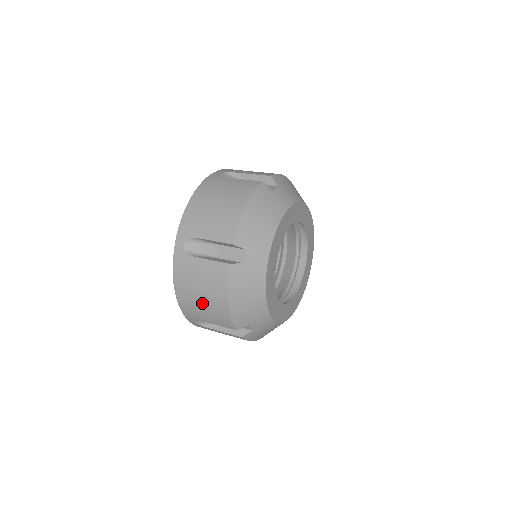
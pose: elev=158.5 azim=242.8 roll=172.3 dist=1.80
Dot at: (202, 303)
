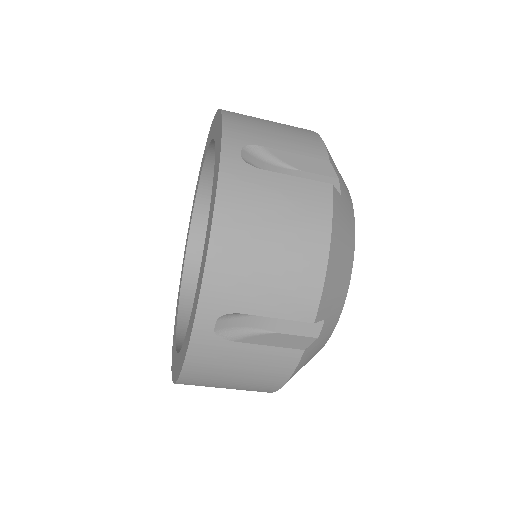
Dot at: (270, 258)
